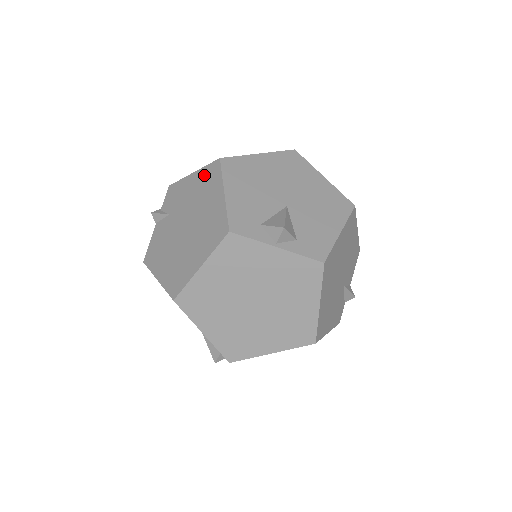
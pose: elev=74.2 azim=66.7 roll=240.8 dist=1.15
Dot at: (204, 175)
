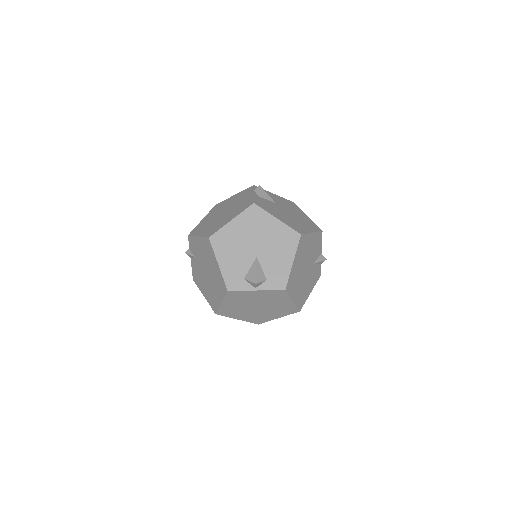
Dot at: (204, 244)
